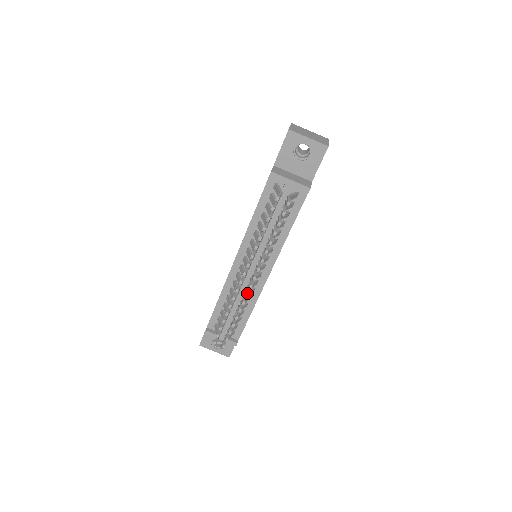
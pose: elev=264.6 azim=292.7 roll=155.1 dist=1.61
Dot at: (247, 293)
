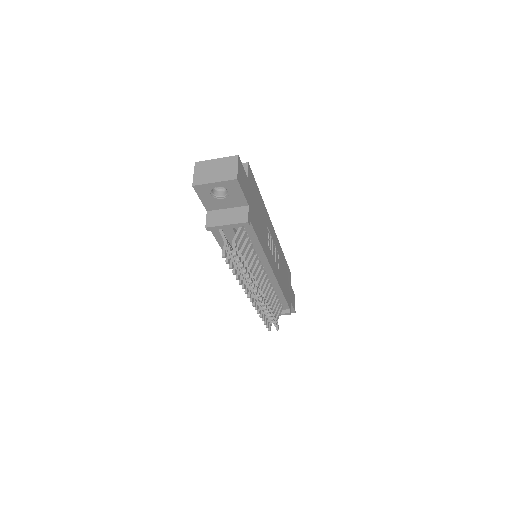
Dot at: (262, 303)
